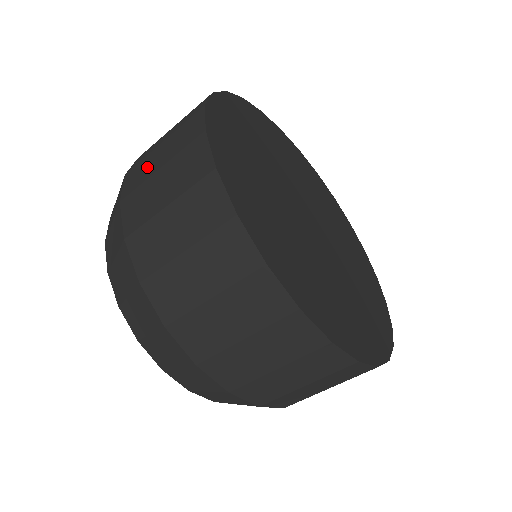
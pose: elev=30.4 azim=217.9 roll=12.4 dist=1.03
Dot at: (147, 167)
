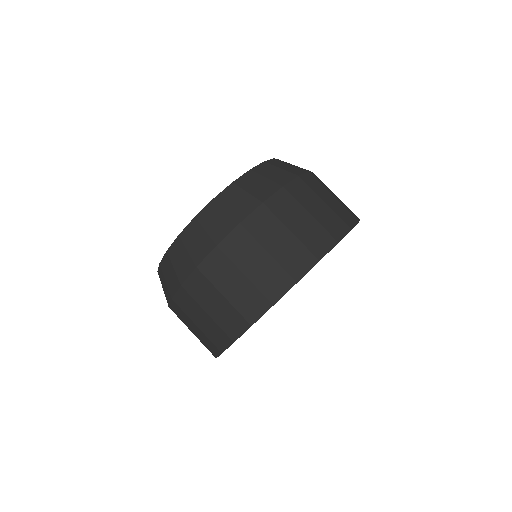
Dot at: (246, 255)
